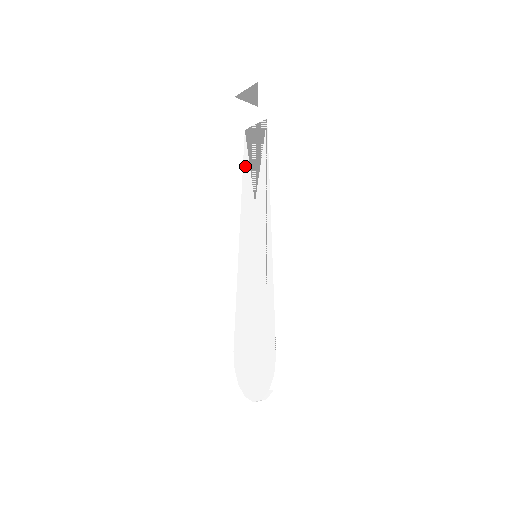
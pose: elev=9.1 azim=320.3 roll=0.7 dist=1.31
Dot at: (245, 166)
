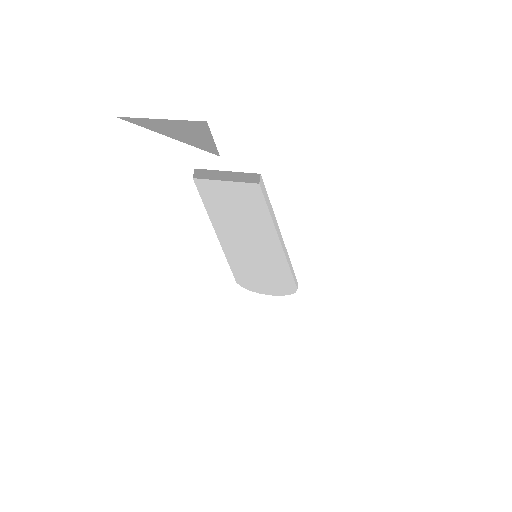
Dot at: (212, 210)
